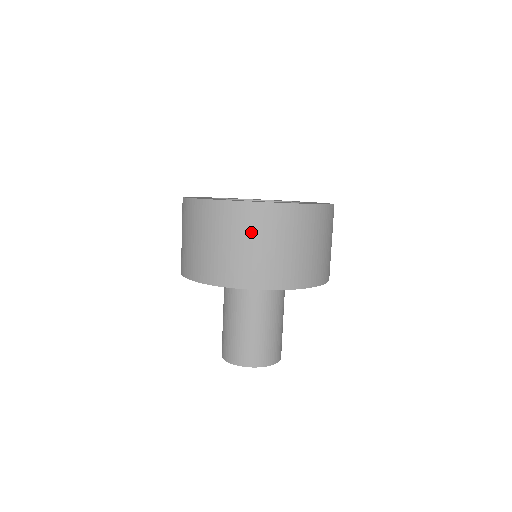
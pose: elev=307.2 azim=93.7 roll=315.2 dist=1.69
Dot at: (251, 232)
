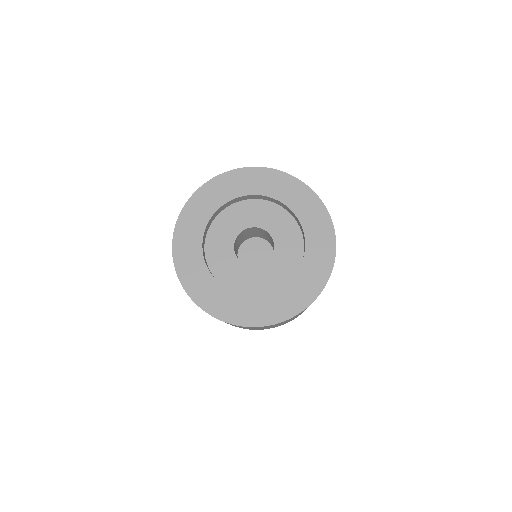
Dot at: (266, 327)
